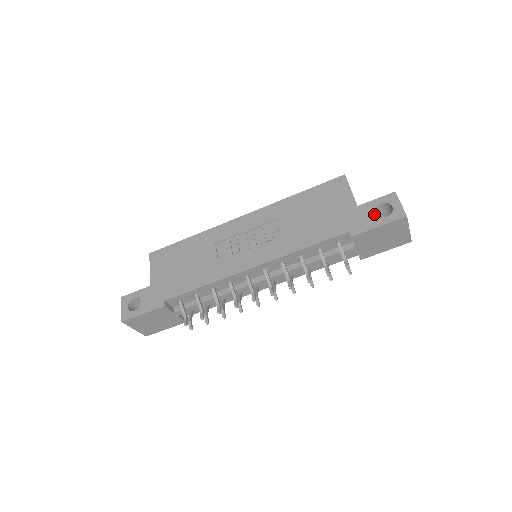
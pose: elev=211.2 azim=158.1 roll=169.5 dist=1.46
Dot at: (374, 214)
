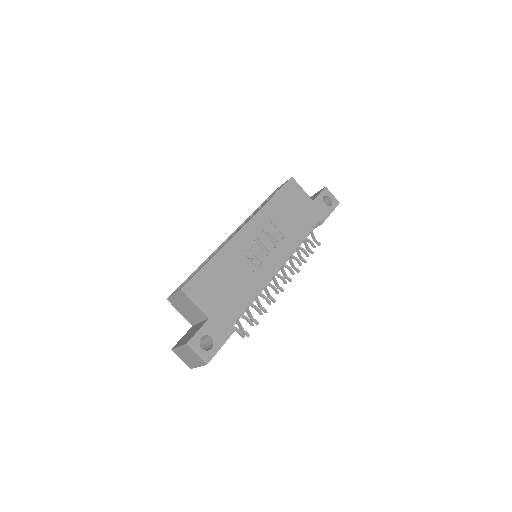
Dot at: (325, 205)
